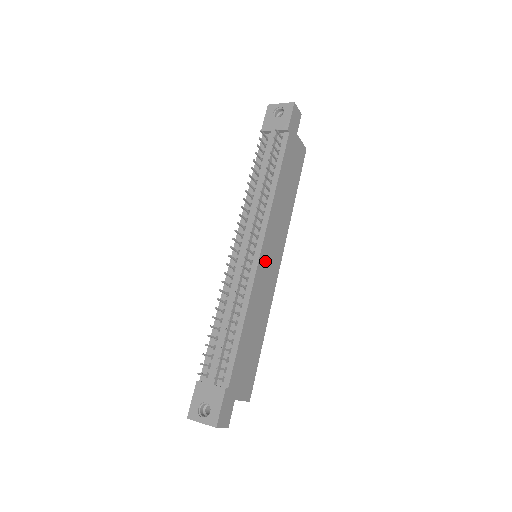
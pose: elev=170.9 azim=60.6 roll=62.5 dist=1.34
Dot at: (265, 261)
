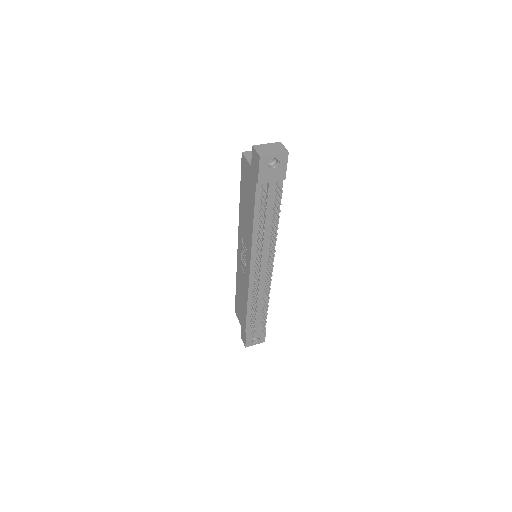
Dot at: occluded
